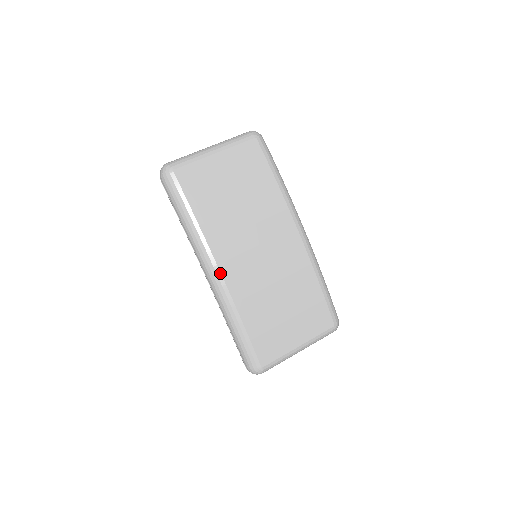
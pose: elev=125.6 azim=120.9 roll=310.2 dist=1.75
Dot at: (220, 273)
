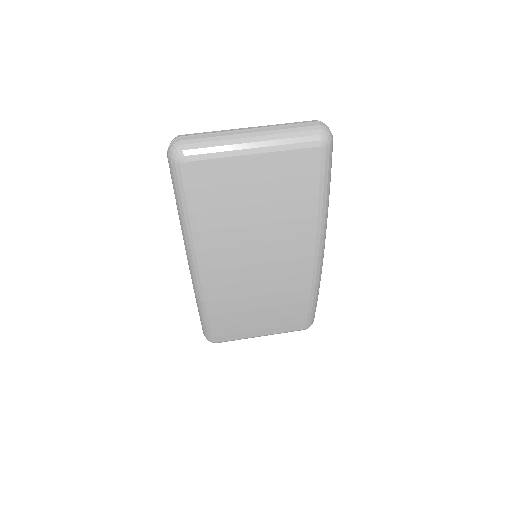
Dot at: (204, 278)
